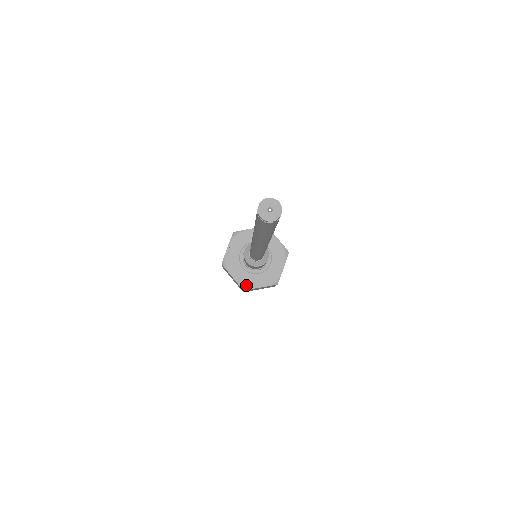
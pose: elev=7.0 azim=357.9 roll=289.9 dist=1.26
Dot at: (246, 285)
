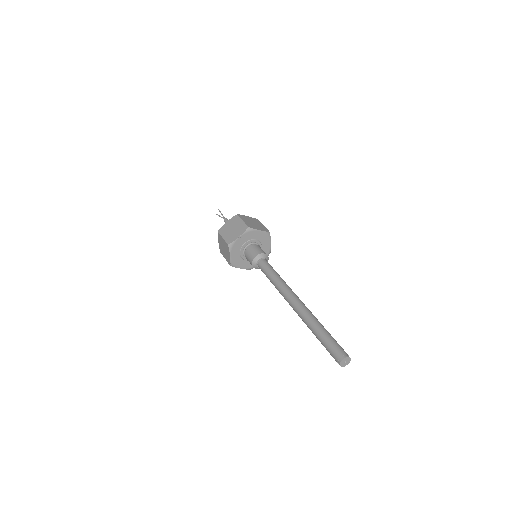
Dot at: (235, 264)
